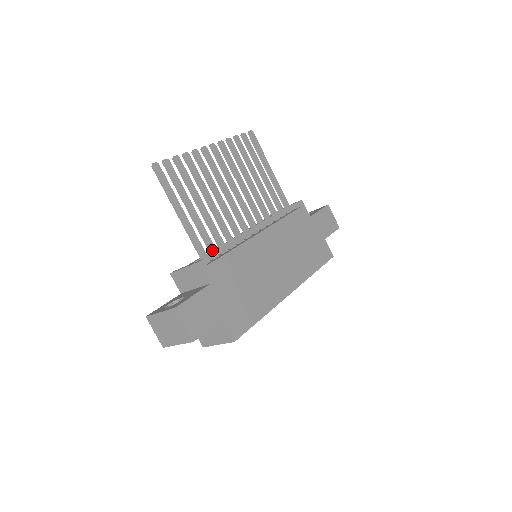
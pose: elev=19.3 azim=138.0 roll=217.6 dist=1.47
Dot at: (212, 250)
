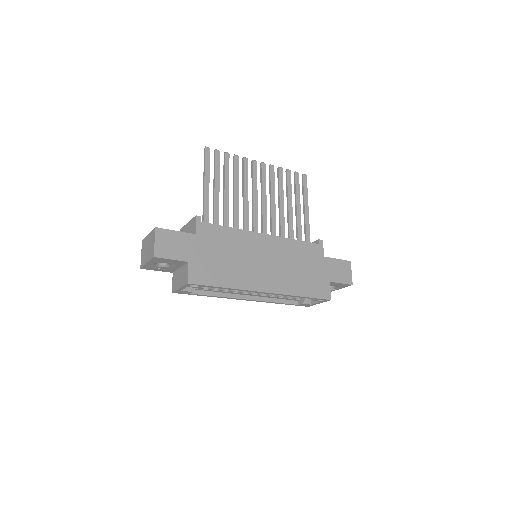
Dot at: (215, 221)
